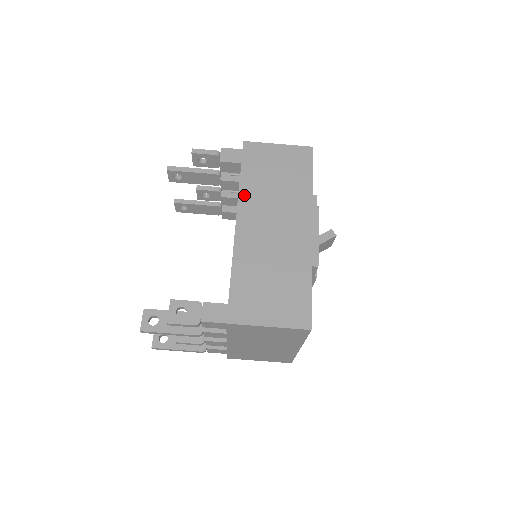
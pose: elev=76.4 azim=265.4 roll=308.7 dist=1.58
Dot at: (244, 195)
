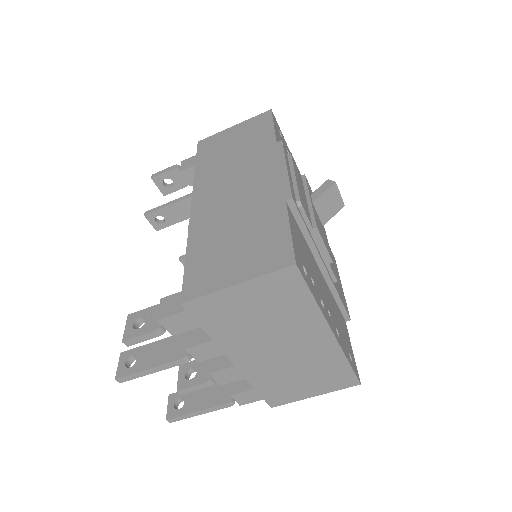
Dot at: (199, 179)
